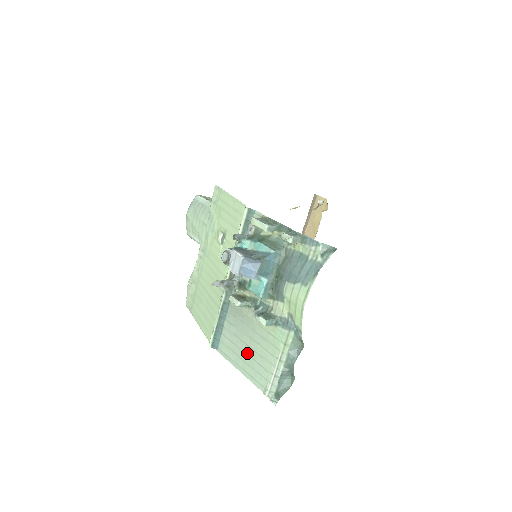
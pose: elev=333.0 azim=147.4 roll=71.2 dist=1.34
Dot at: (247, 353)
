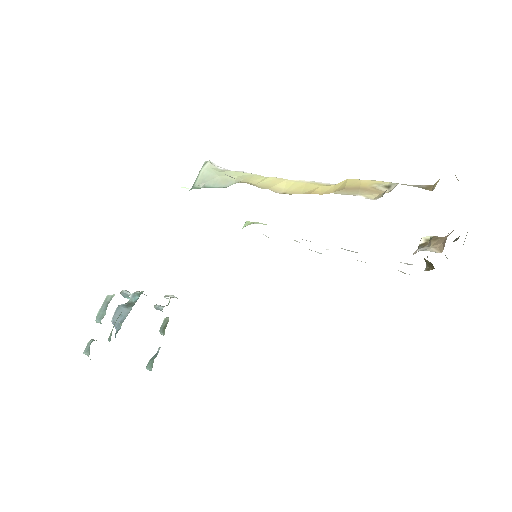
Dot at: occluded
